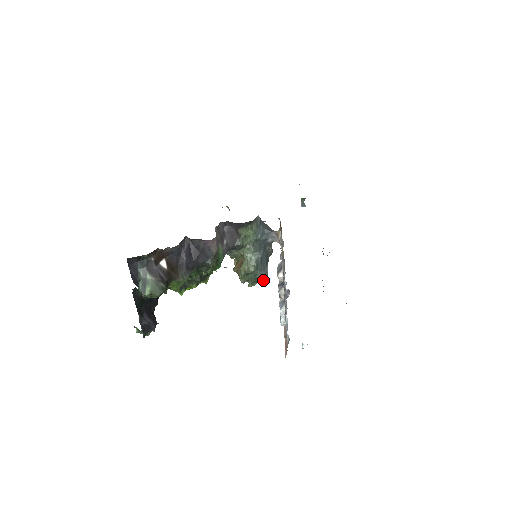
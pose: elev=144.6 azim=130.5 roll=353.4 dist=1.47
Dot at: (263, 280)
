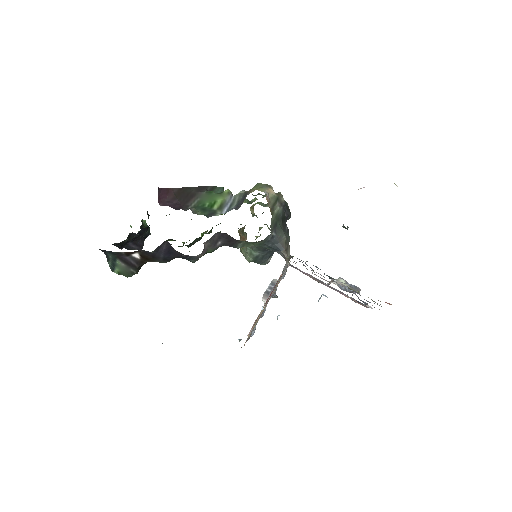
Dot at: occluded
